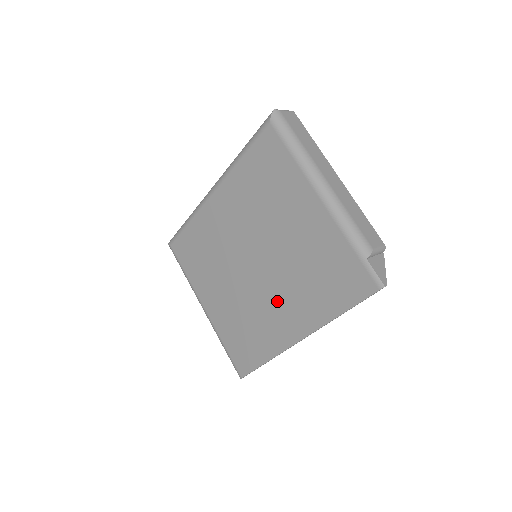
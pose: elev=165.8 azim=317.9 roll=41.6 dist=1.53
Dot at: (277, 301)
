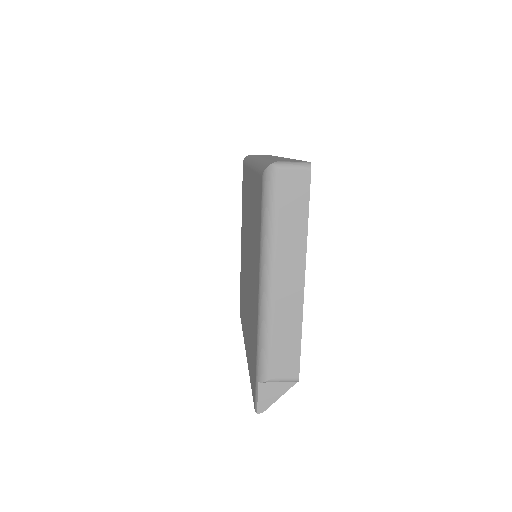
Dot at: (246, 308)
